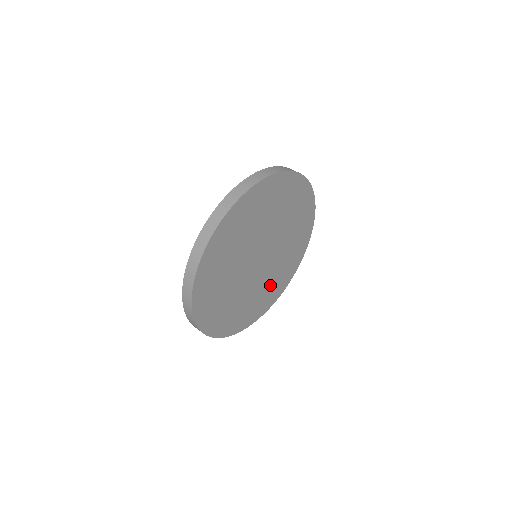
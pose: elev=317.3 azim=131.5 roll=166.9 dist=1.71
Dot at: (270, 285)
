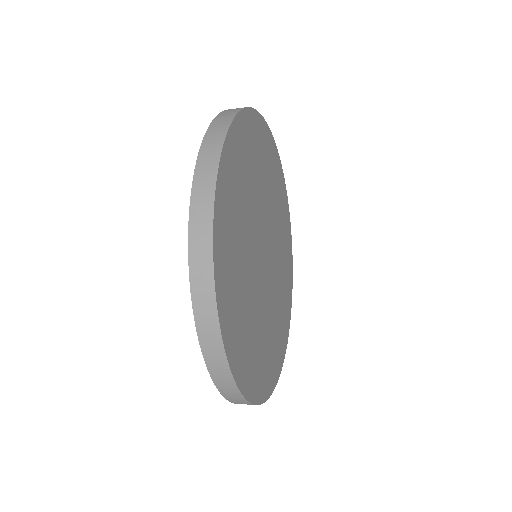
Dot at: (277, 320)
